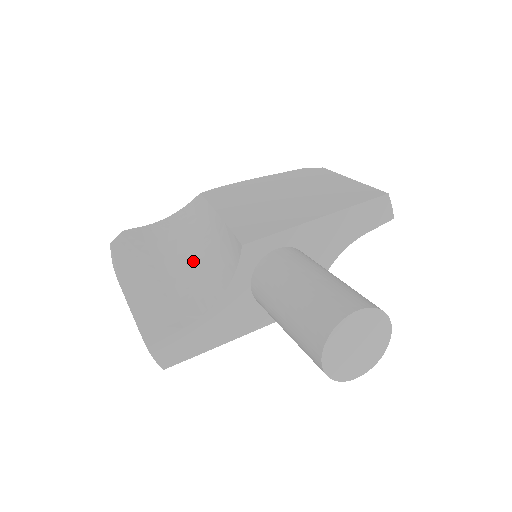
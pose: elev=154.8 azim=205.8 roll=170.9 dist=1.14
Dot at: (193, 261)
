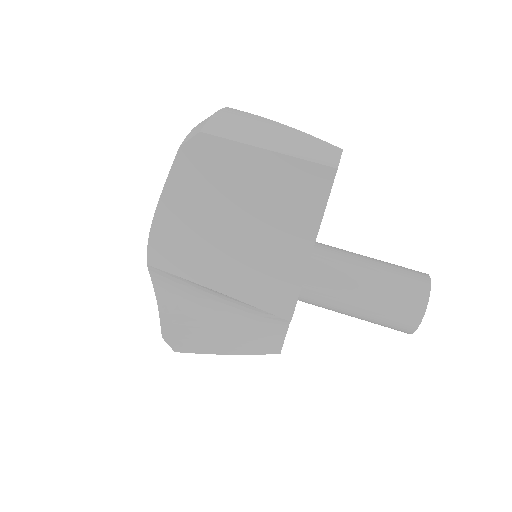
Dot at: (235, 310)
